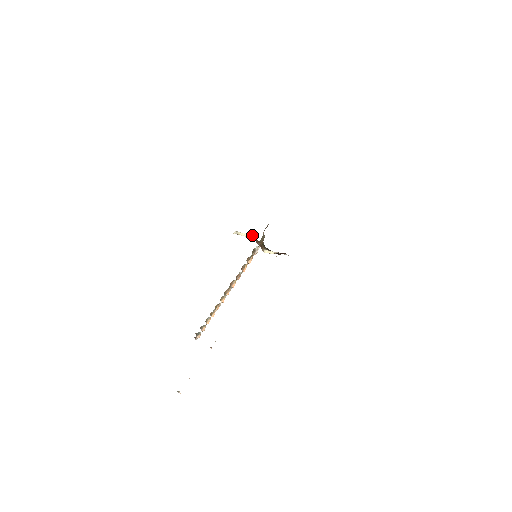
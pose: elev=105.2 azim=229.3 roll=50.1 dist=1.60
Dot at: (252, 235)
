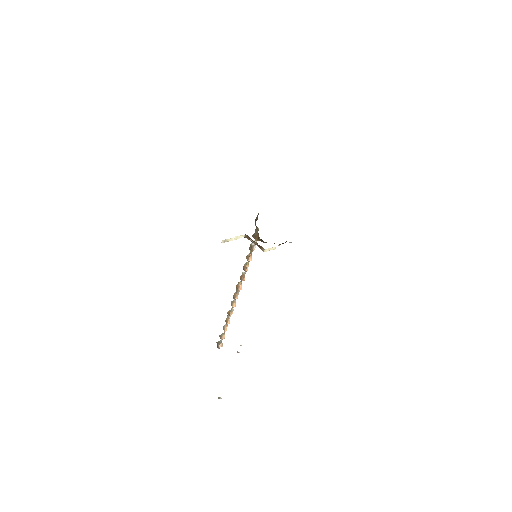
Dot at: (243, 235)
